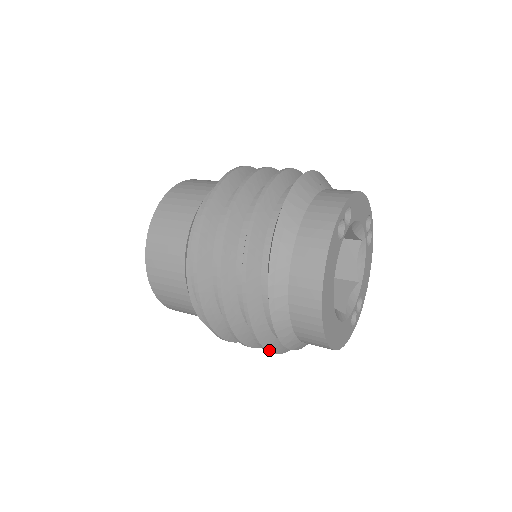
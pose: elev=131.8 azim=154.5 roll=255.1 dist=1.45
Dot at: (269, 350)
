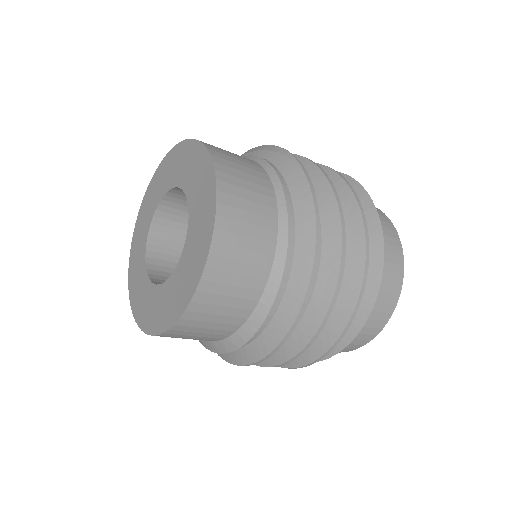
Dot at: occluded
